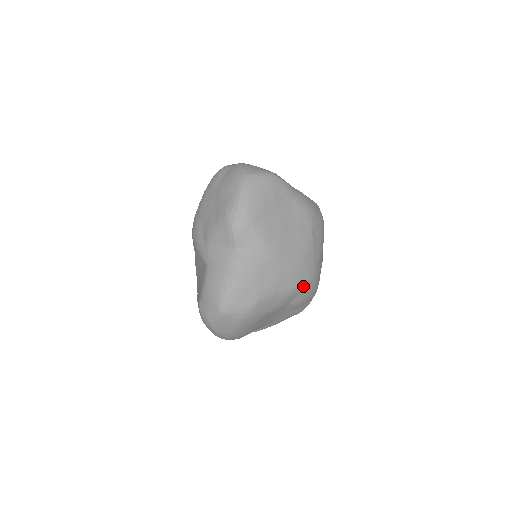
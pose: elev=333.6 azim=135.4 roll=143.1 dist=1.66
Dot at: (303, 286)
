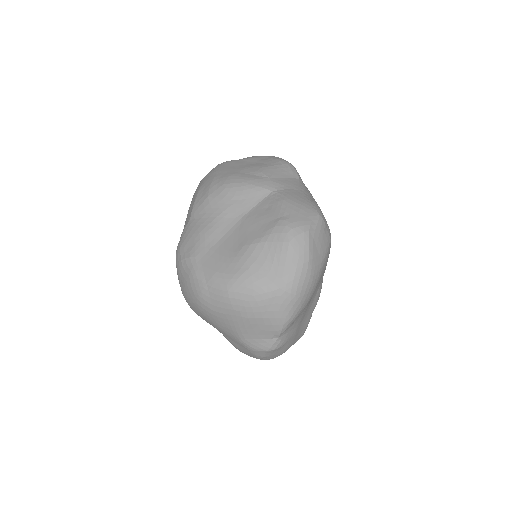
Dot at: occluded
